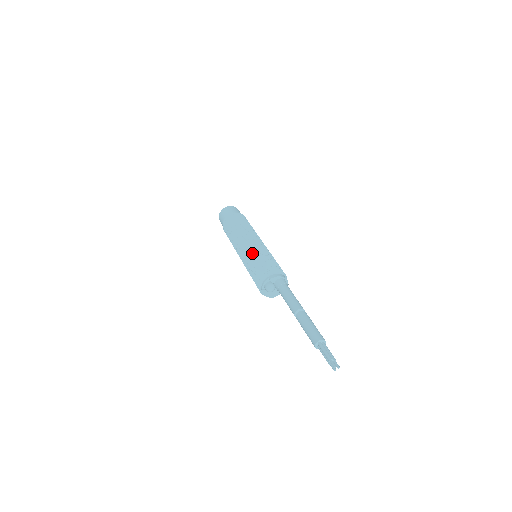
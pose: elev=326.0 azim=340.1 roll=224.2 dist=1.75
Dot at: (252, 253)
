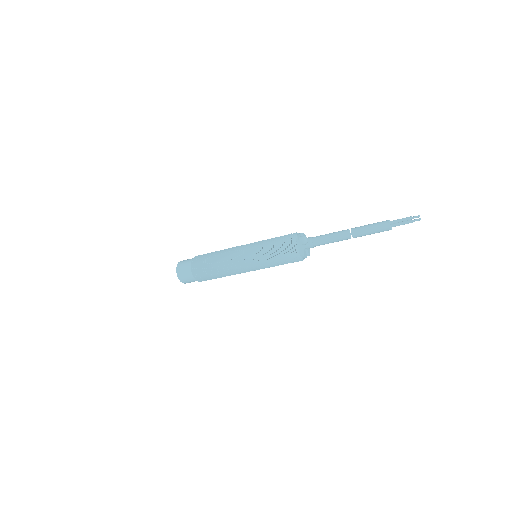
Dot at: (261, 241)
